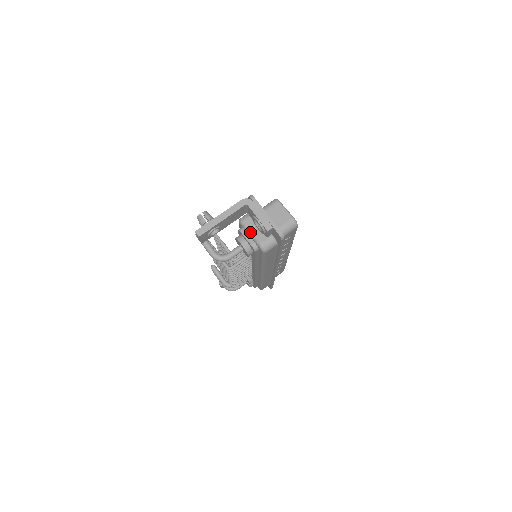
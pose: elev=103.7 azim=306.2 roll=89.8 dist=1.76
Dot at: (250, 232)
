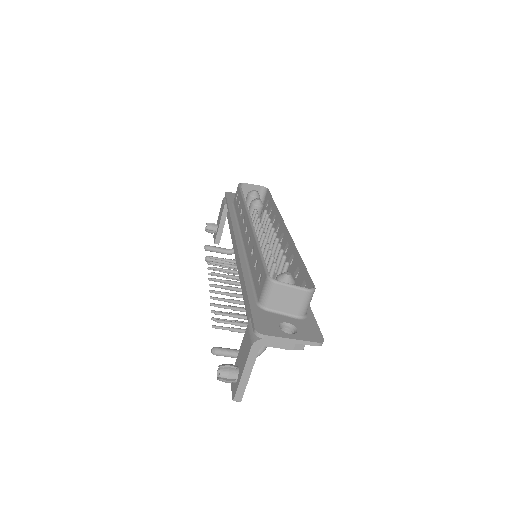
Dot at: occluded
